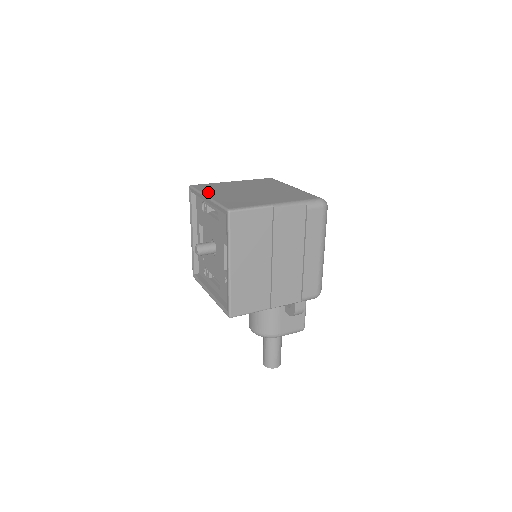
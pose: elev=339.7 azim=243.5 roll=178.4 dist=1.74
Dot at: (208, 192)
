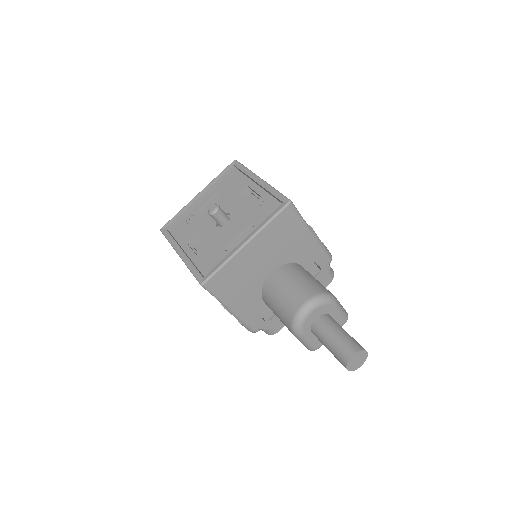
Dot at: occluded
